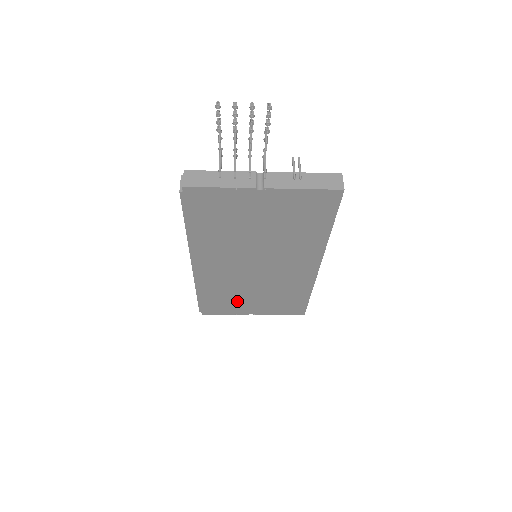
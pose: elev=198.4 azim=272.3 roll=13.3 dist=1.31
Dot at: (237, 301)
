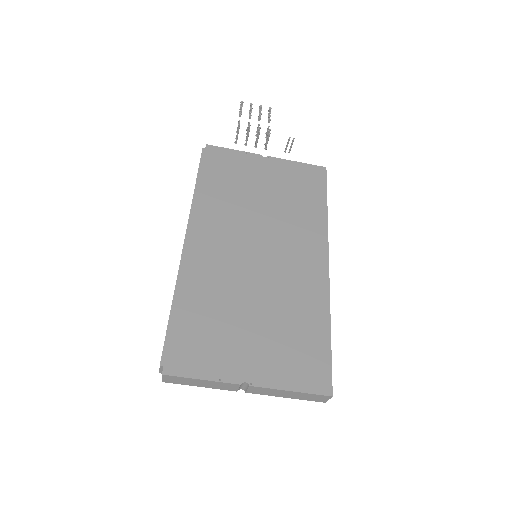
Dot at: (227, 334)
